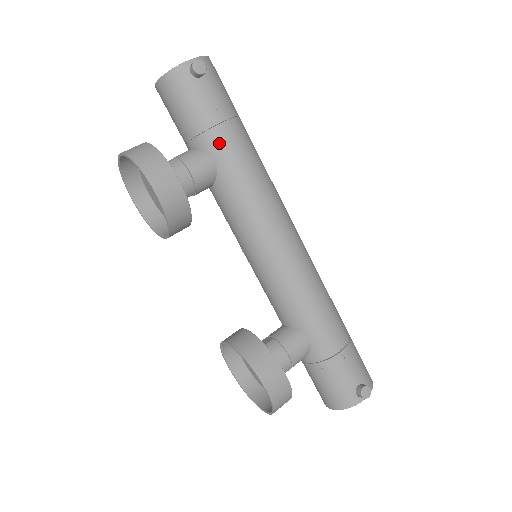
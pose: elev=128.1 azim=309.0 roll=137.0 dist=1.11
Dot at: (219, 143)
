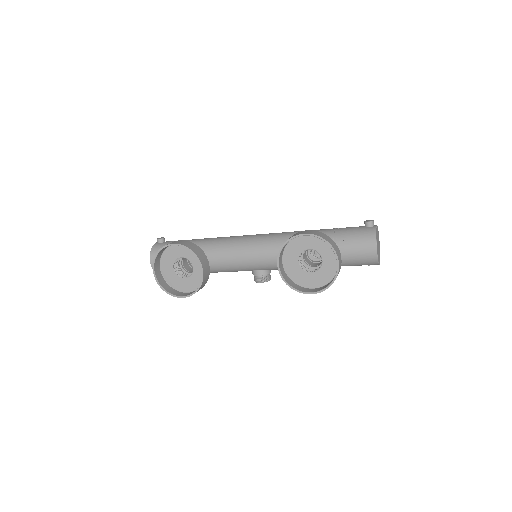
Dot at: occluded
